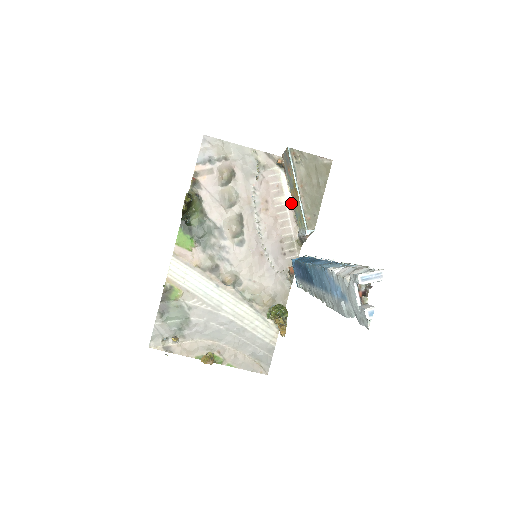
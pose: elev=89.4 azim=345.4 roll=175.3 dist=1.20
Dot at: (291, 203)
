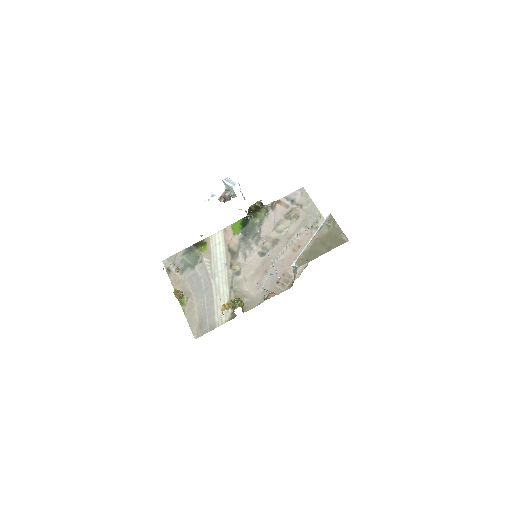
Dot at: occluded
